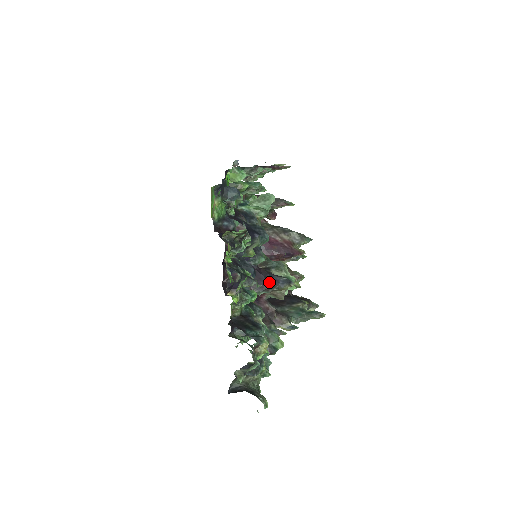
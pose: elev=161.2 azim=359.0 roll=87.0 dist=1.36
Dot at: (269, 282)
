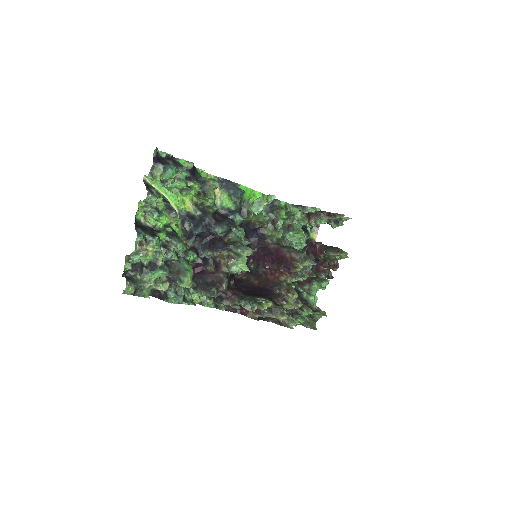
Dot at: (217, 247)
